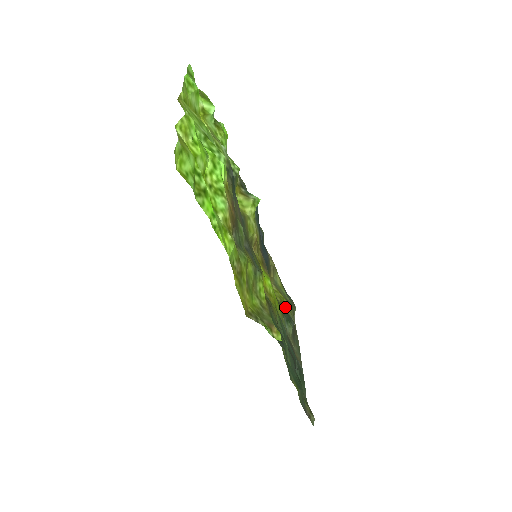
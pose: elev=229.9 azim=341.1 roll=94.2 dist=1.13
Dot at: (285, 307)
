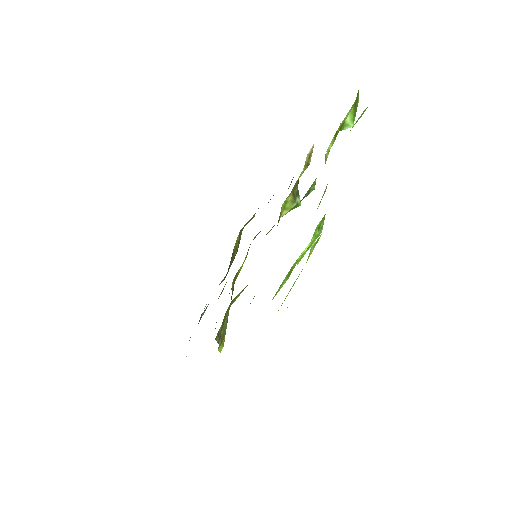
Dot at: (233, 258)
